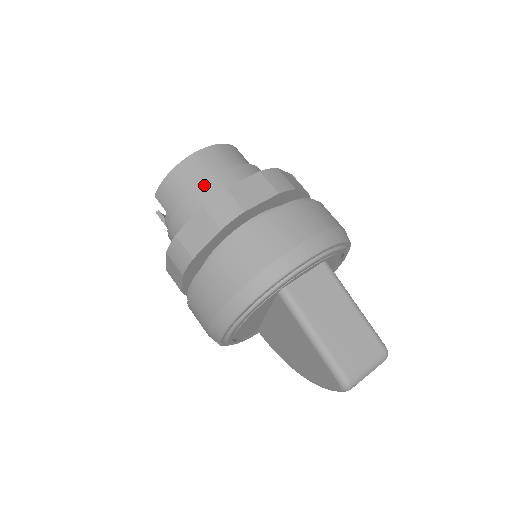
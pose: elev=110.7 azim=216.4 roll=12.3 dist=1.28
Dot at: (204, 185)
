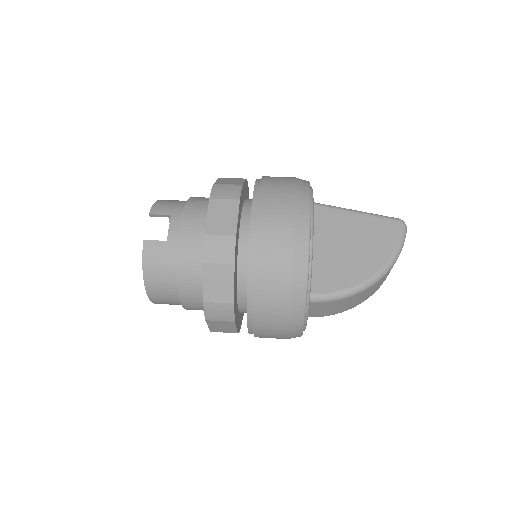
Dot at: occluded
